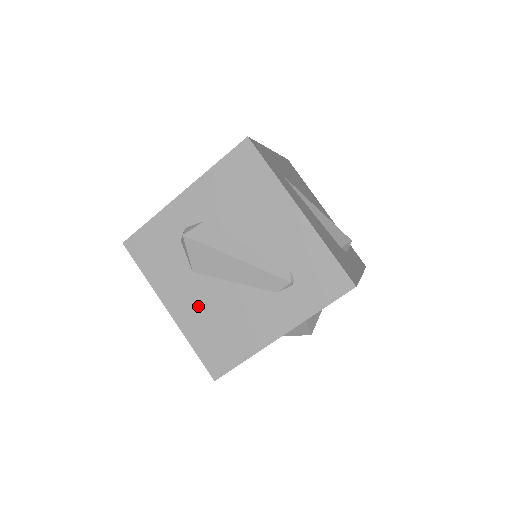
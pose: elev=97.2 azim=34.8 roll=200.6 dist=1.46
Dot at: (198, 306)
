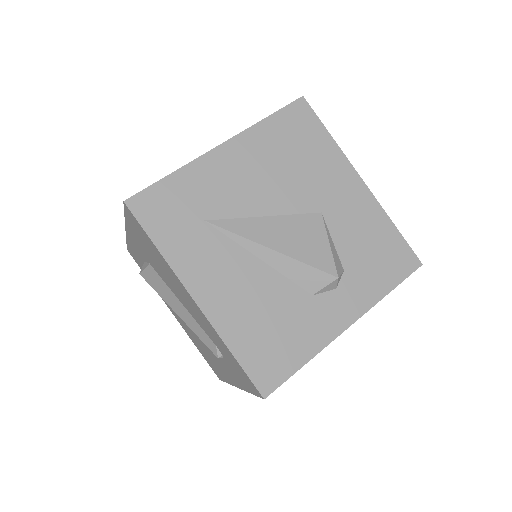
Dot at: (184, 325)
